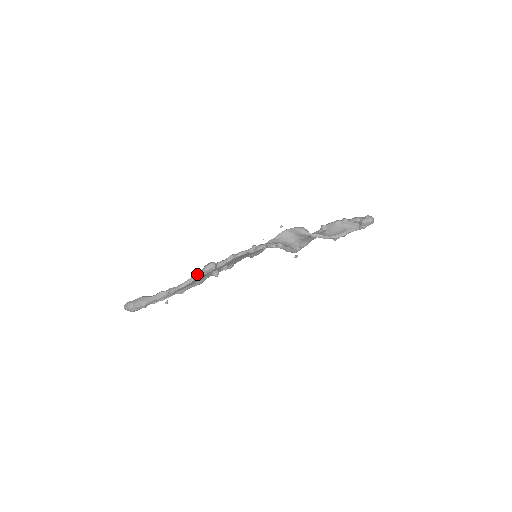
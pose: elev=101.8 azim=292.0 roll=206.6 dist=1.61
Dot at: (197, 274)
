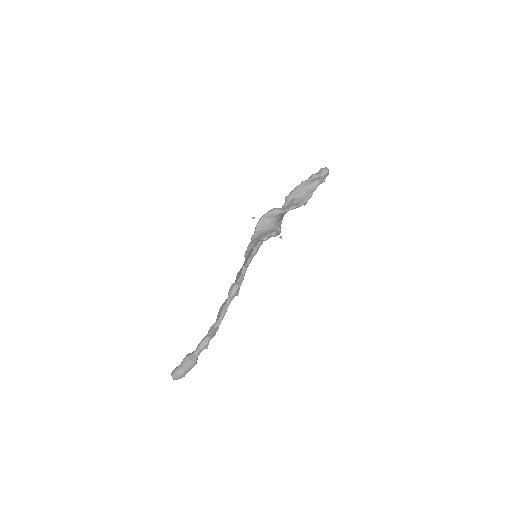
Dot at: (227, 303)
